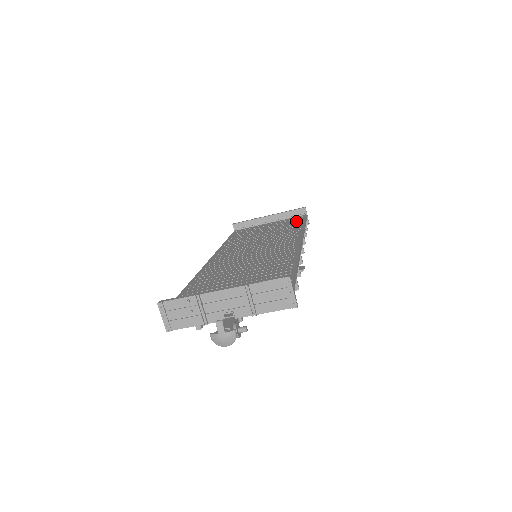
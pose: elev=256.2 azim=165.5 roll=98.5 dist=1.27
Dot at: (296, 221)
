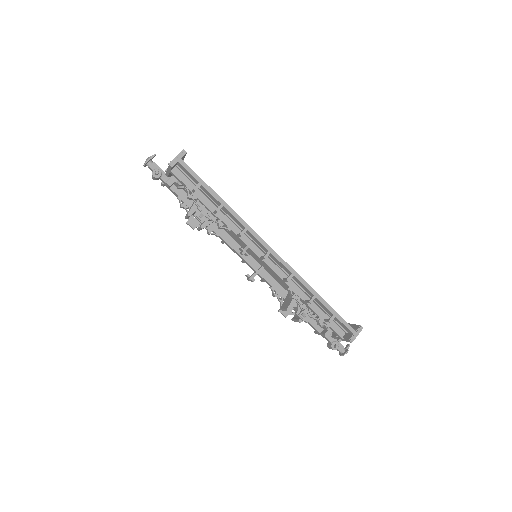
Dot at: occluded
